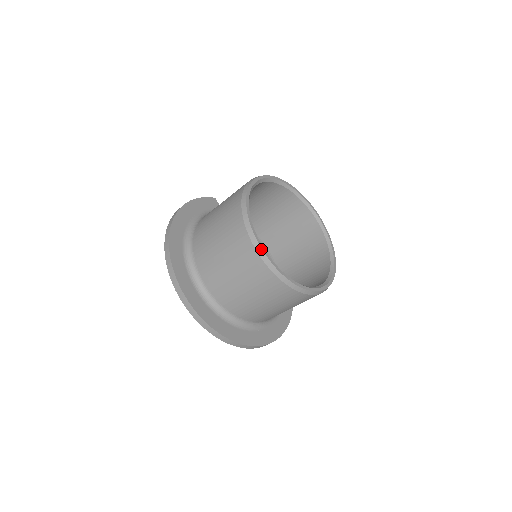
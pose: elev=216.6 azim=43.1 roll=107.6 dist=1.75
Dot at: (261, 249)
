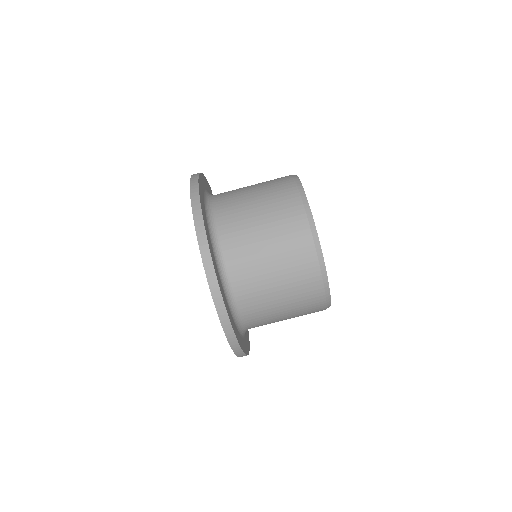
Dot at: (317, 233)
